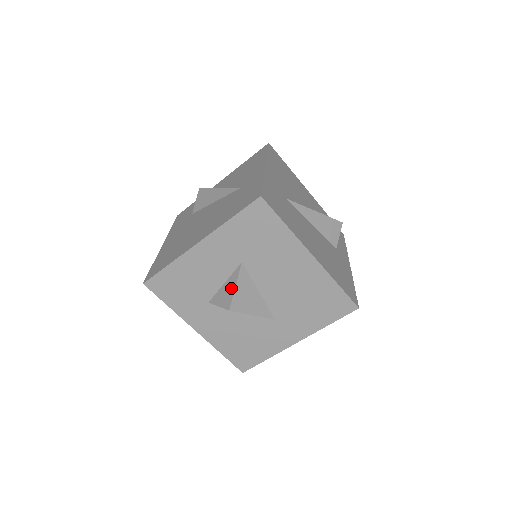
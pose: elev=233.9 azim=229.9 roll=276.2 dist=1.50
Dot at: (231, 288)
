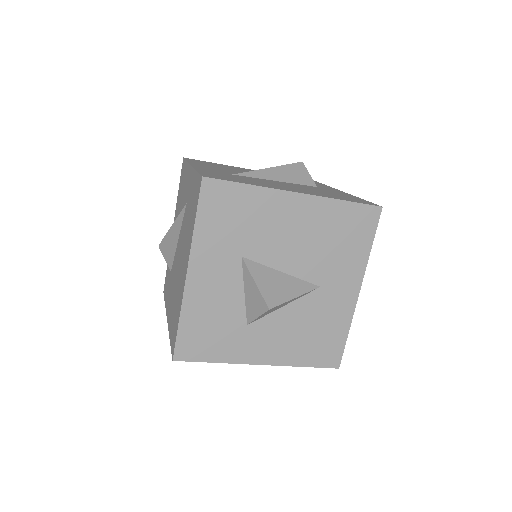
Dot at: (253, 289)
